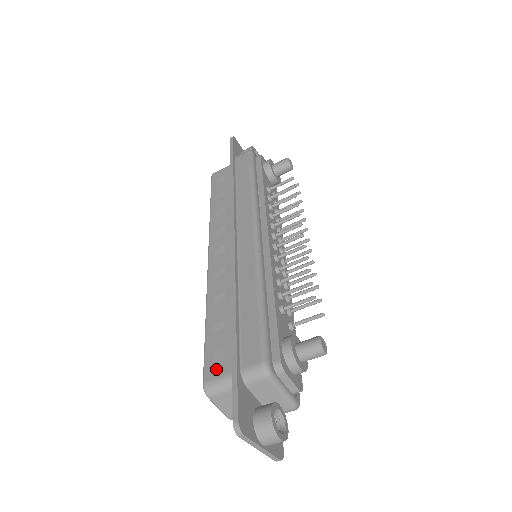
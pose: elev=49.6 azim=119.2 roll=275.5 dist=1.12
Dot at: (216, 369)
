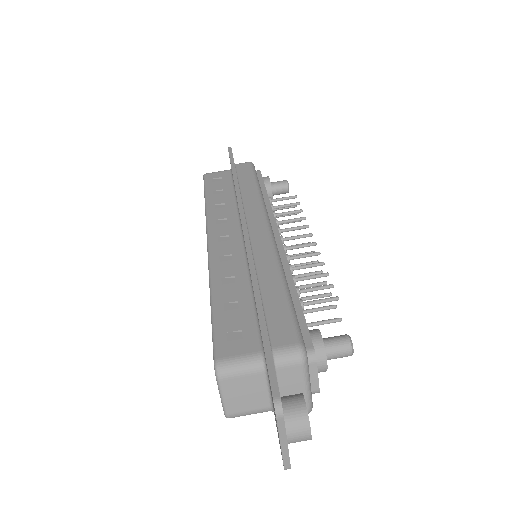
Dot at: (233, 347)
